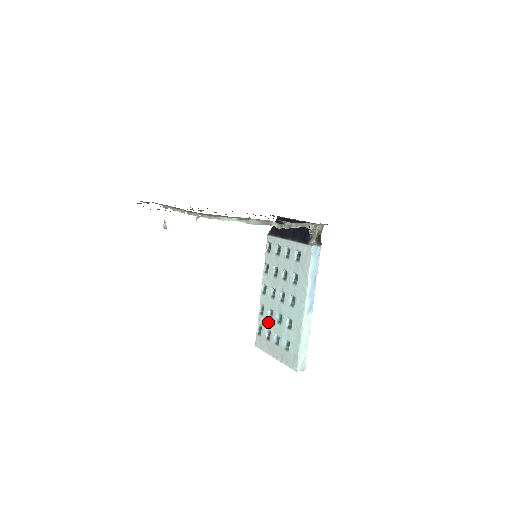
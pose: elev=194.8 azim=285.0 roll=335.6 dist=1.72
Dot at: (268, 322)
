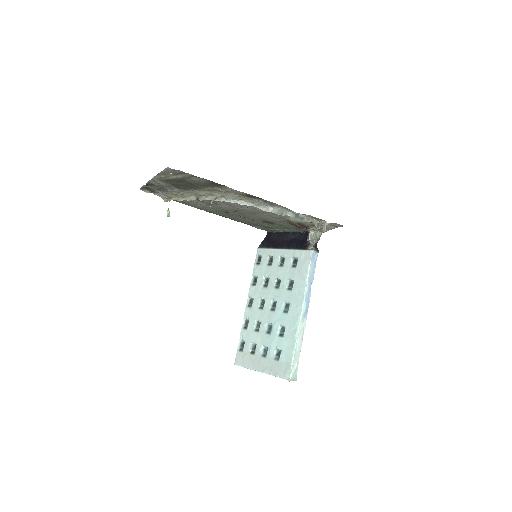
Dot at: (254, 335)
